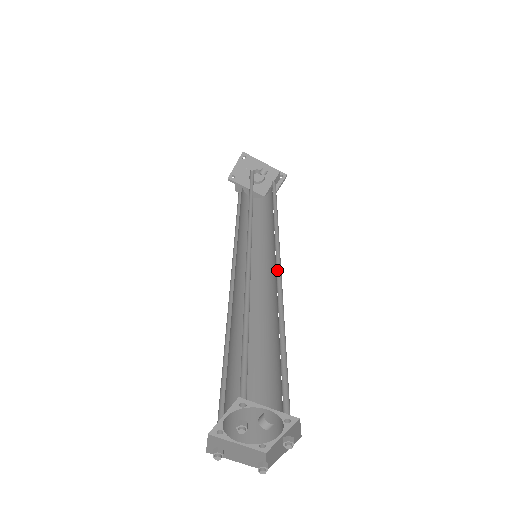
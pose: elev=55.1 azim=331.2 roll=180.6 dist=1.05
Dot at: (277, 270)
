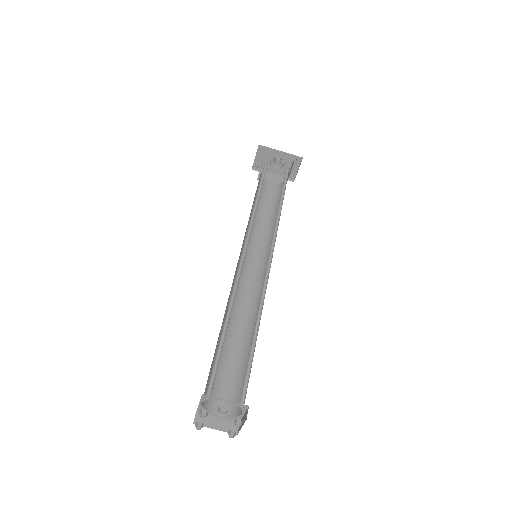
Dot at: (267, 271)
